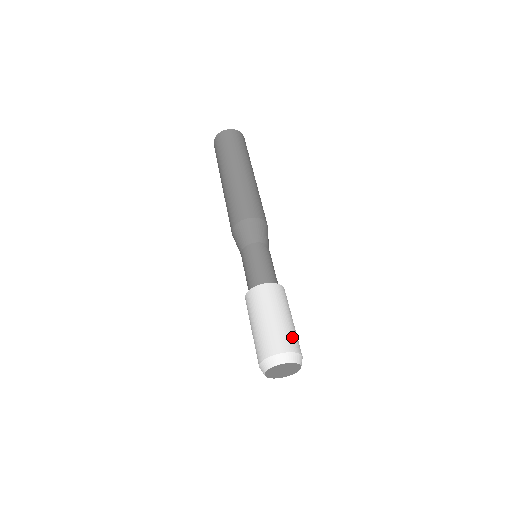
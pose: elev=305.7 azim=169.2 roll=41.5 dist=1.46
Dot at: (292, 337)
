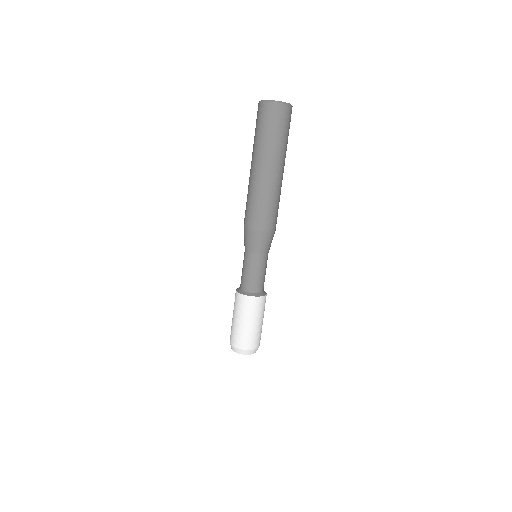
Dot at: (248, 339)
